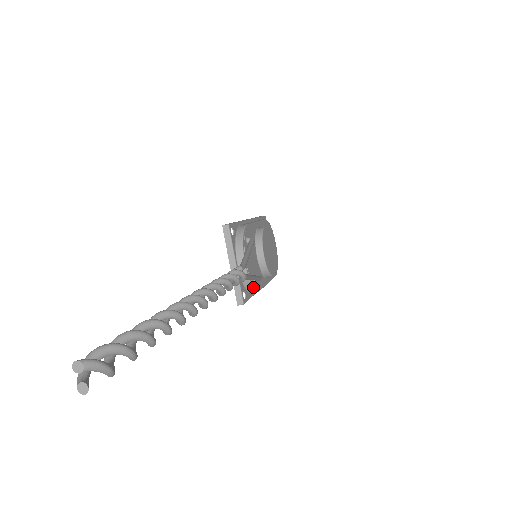
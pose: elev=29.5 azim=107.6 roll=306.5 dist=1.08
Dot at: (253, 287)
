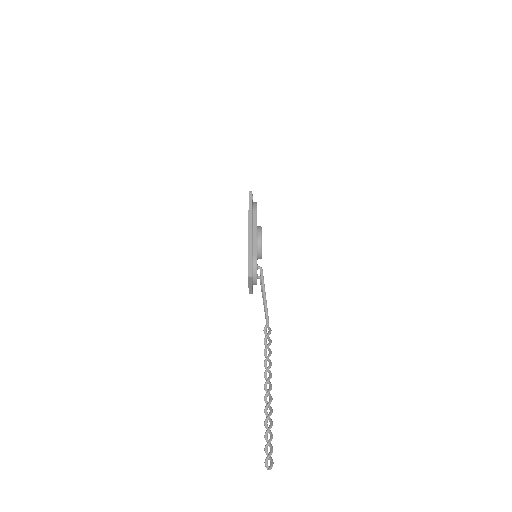
Dot at: occluded
